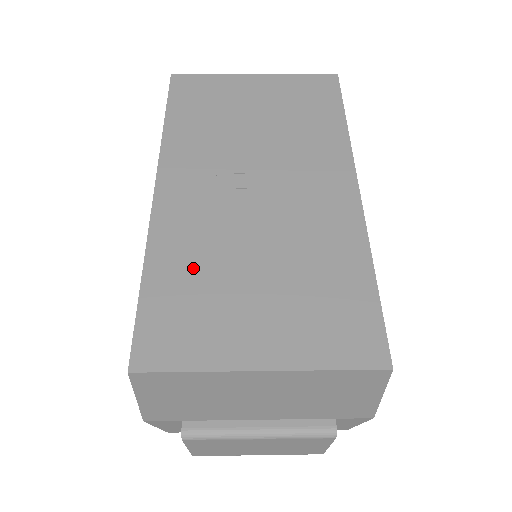
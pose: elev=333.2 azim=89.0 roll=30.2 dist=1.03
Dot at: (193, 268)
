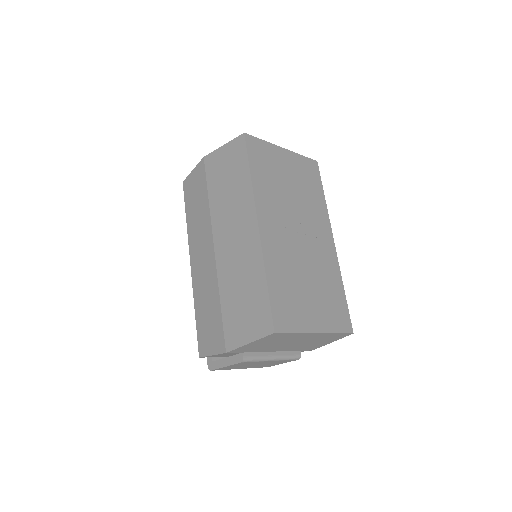
Dot at: (285, 279)
